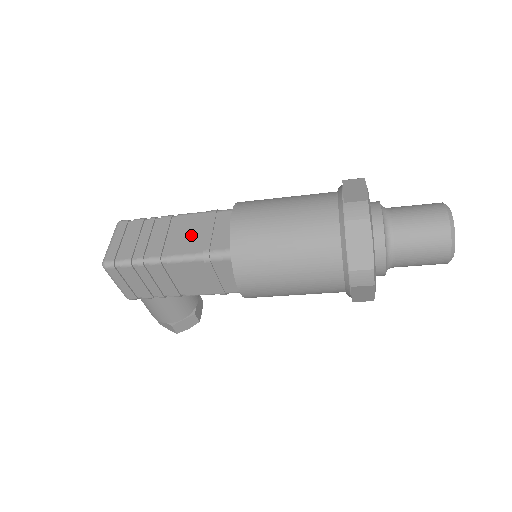
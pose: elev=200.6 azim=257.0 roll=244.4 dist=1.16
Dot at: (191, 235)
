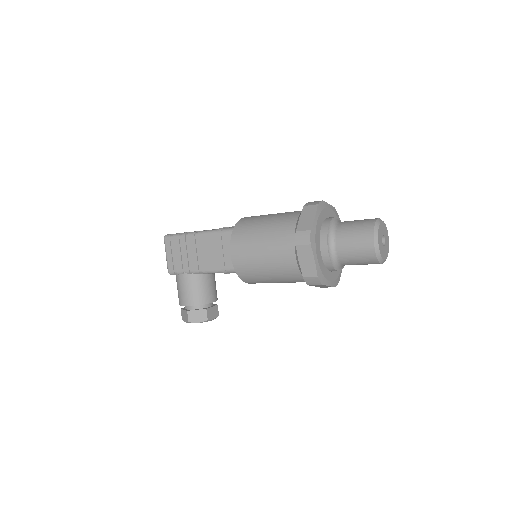
Dot at: occluded
